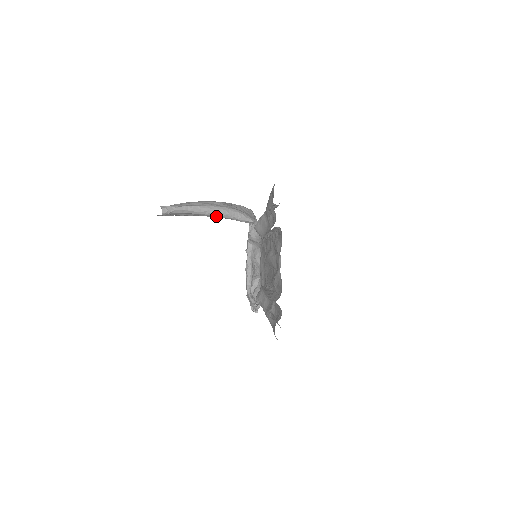
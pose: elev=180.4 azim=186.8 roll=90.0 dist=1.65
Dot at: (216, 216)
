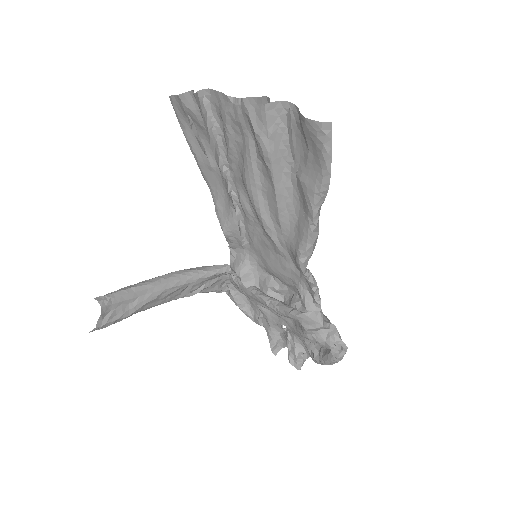
Dot at: (178, 281)
